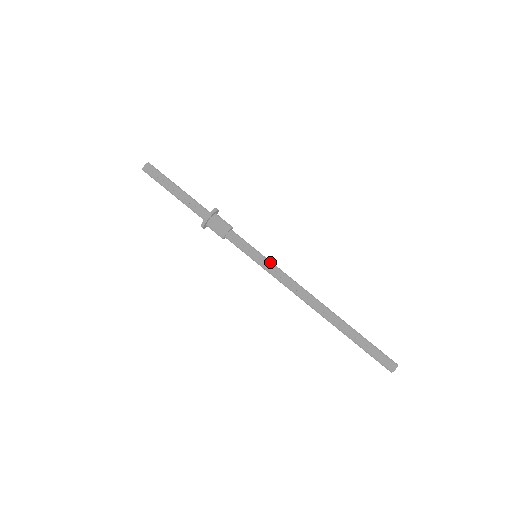
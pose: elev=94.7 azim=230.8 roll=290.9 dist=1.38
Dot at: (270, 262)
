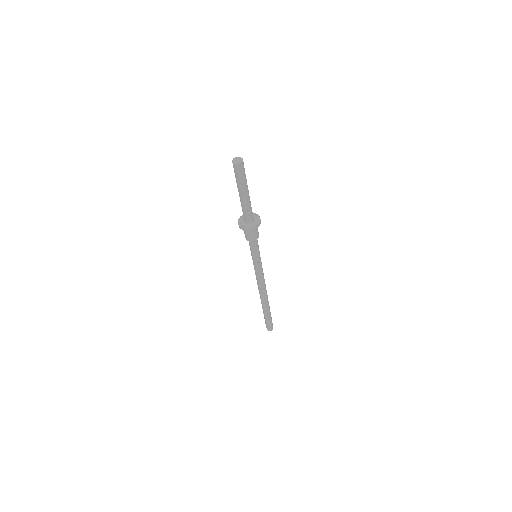
Dot at: occluded
